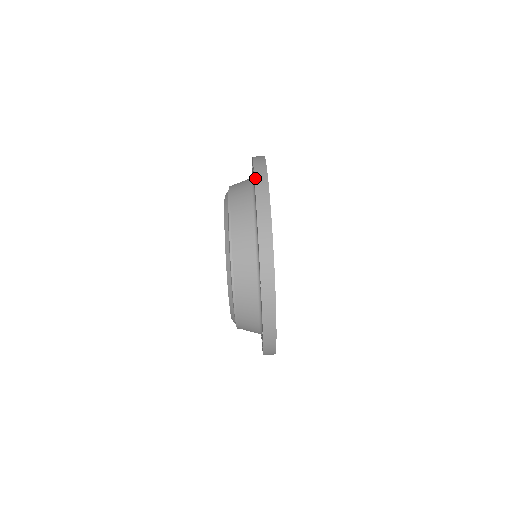
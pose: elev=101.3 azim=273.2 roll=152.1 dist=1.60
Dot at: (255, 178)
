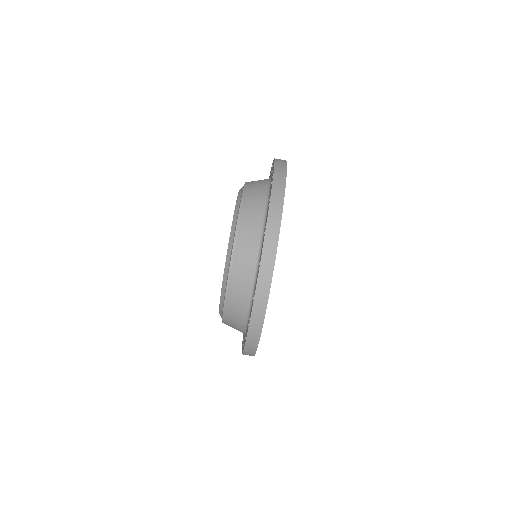
Dot at: (272, 188)
